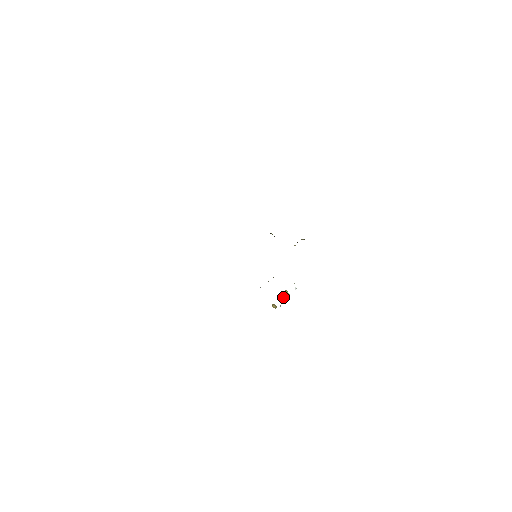
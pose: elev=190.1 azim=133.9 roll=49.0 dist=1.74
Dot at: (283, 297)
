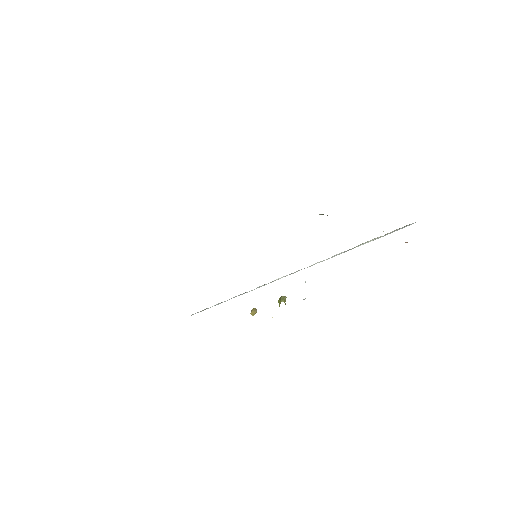
Dot at: (278, 302)
